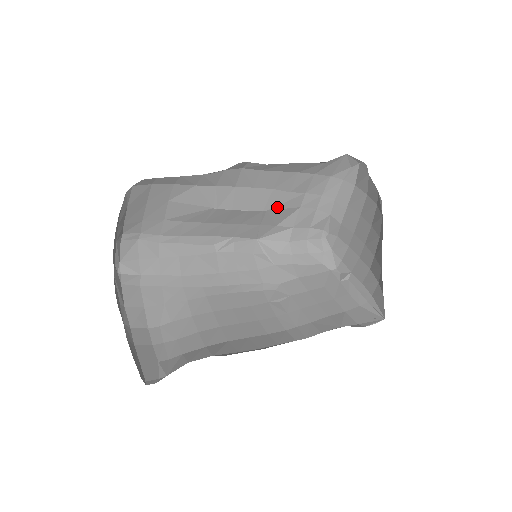
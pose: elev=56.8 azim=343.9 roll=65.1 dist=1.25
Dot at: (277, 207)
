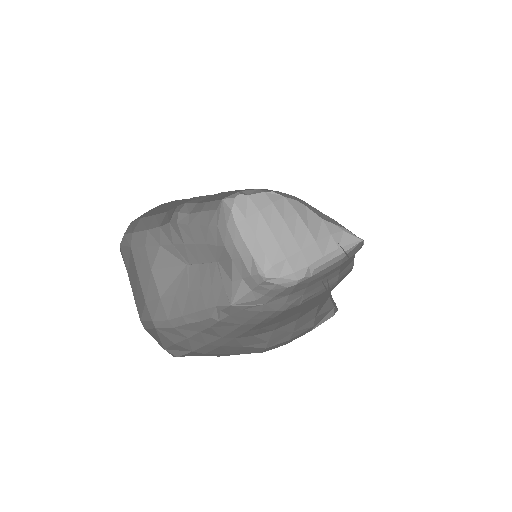
Dot at: (220, 259)
